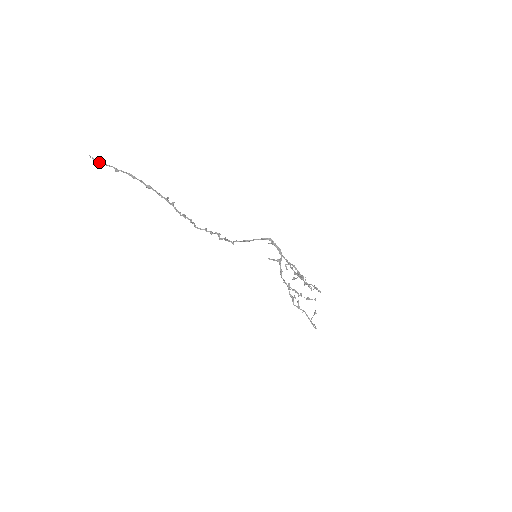
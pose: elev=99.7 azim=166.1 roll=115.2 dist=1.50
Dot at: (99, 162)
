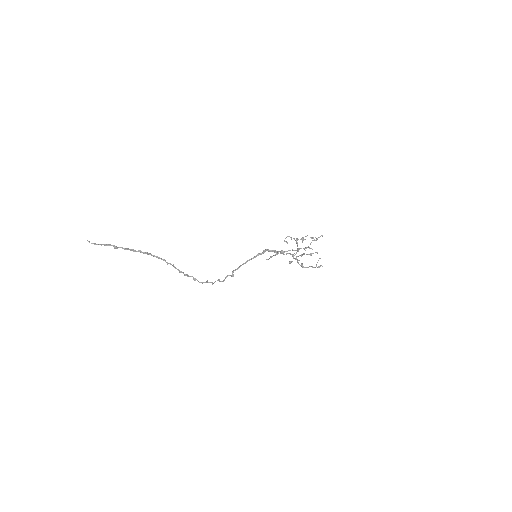
Dot at: occluded
